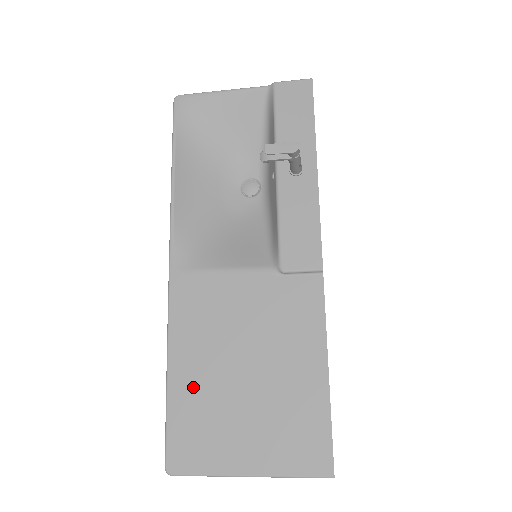
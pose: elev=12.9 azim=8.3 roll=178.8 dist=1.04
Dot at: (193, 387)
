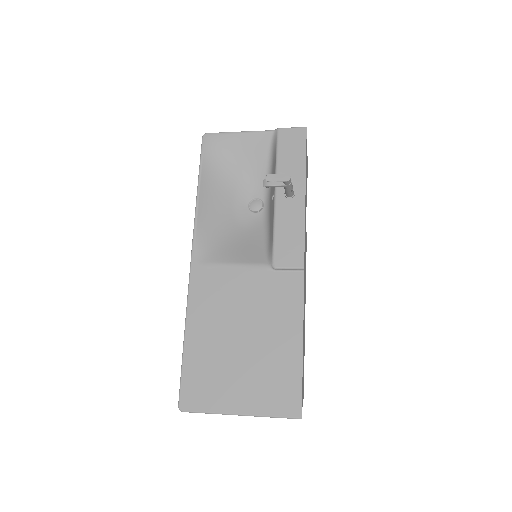
Dot at: (203, 348)
